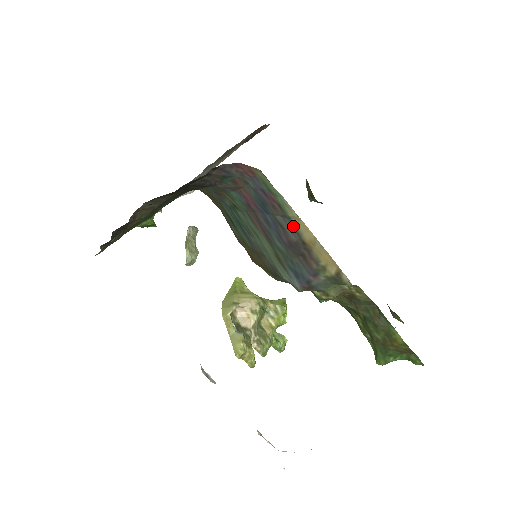
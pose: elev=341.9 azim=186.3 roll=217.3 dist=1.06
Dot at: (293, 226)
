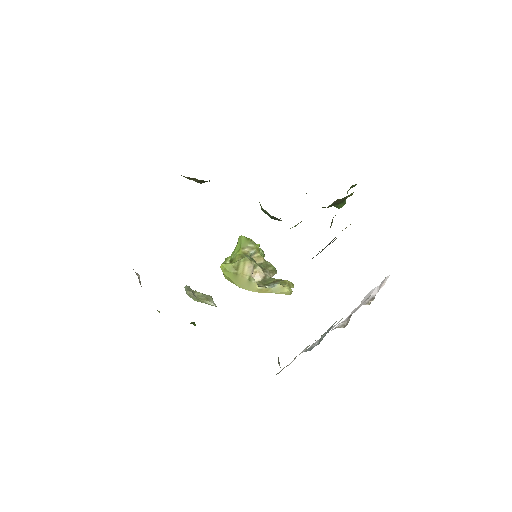
Dot at: (330, 243)
